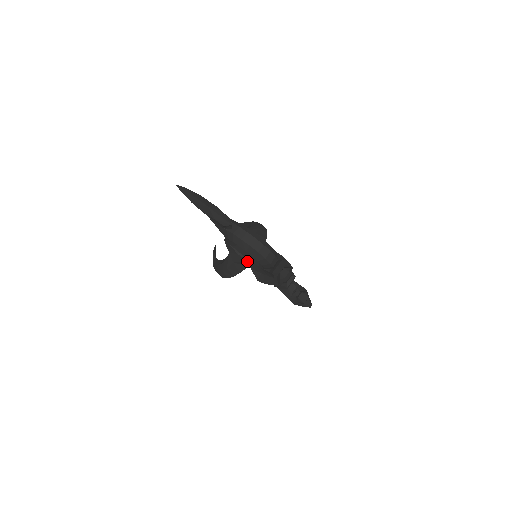
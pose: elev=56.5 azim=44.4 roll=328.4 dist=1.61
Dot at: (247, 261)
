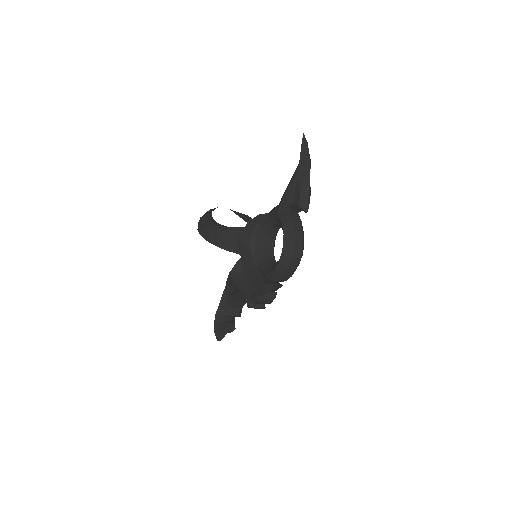
Dot at: (249, 250)
